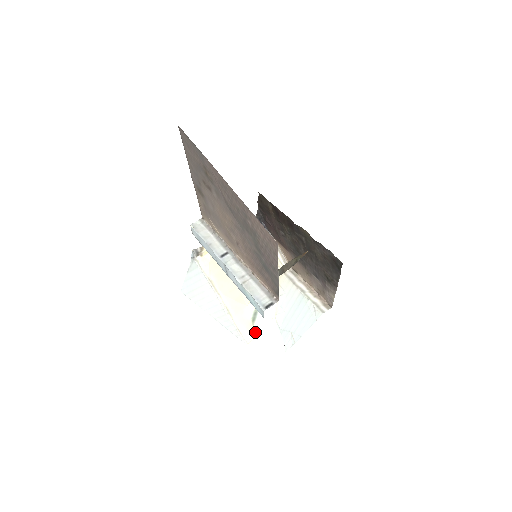
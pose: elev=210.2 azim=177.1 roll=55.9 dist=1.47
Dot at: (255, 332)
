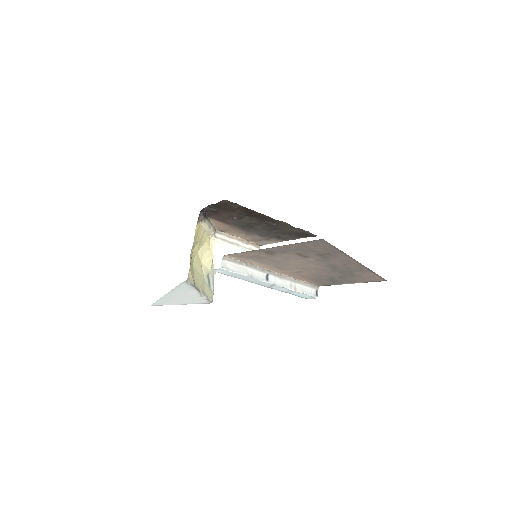
Dot at: (212, 291)
